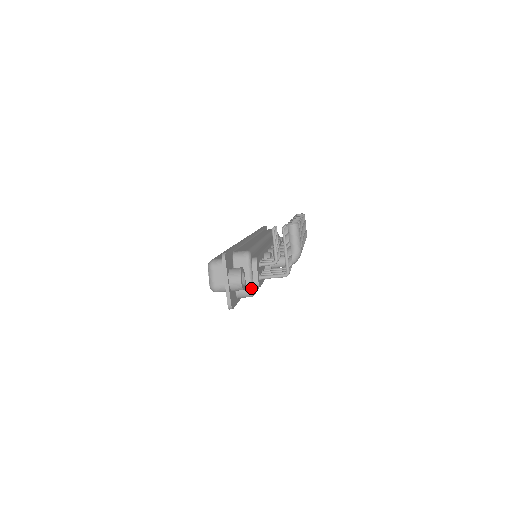
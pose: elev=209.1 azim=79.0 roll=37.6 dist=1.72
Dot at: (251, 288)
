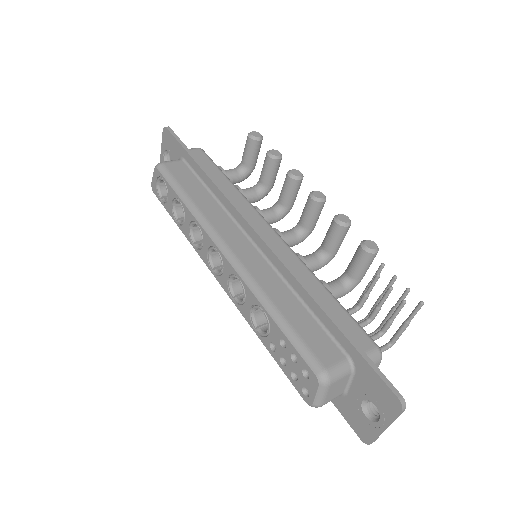
Dot at: occluded
